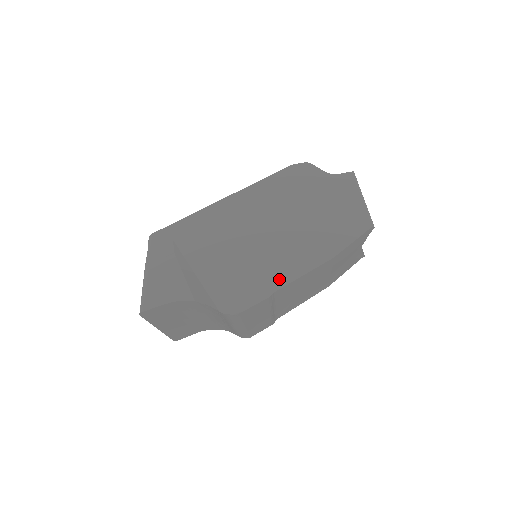
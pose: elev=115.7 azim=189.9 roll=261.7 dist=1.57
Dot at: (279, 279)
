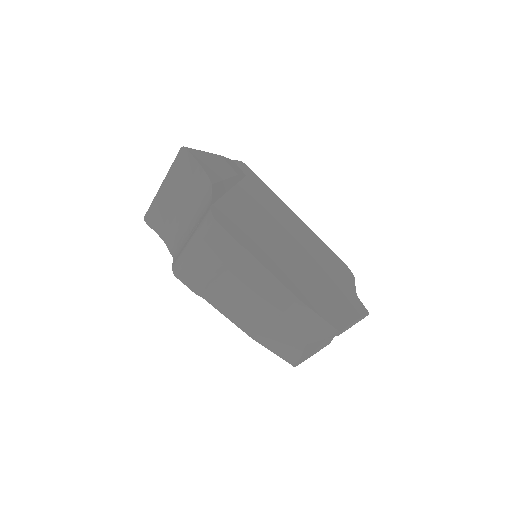
Dot at: (259, 253)
